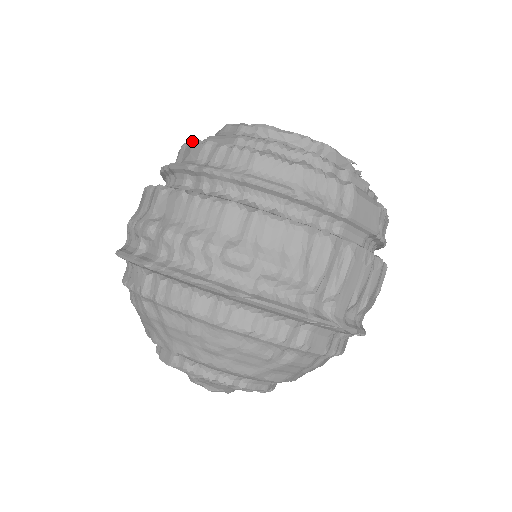
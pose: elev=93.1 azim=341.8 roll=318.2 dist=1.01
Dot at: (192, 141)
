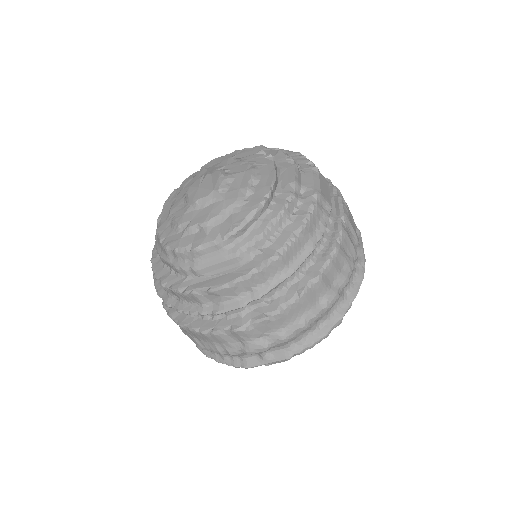
Dot at: (211, 290)
